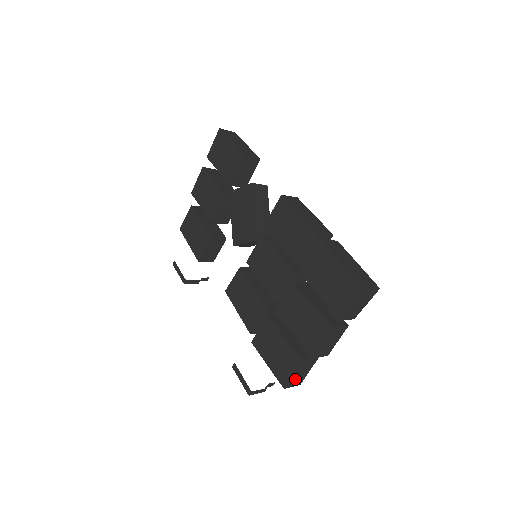
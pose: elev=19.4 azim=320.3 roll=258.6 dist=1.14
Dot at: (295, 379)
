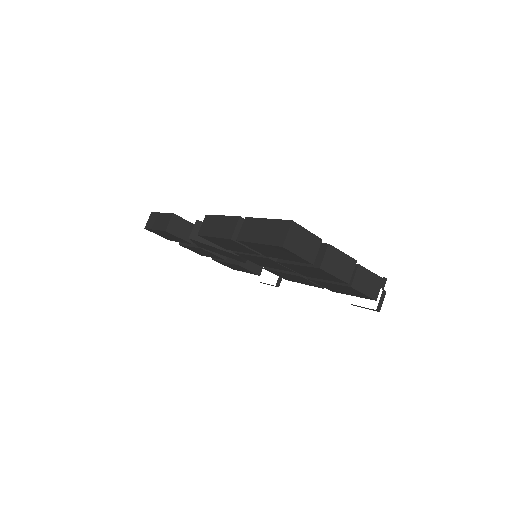
Dot at: (371, 289)
